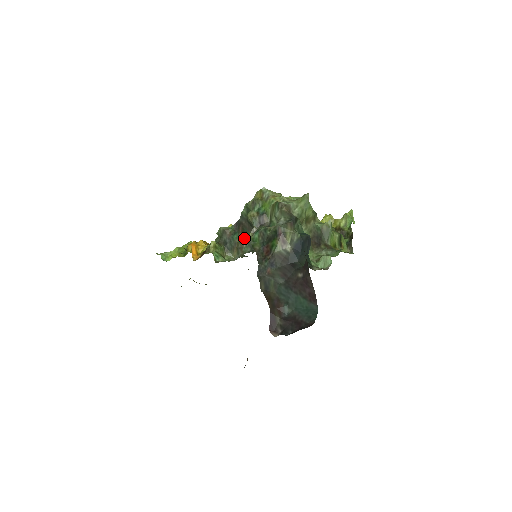
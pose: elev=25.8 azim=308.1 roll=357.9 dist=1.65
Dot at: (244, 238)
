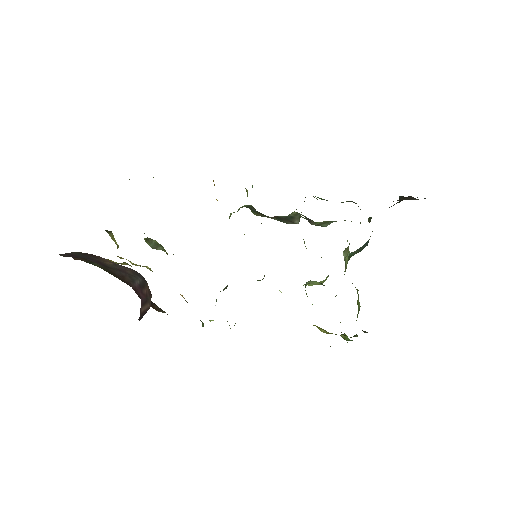
Dot at: occluded
